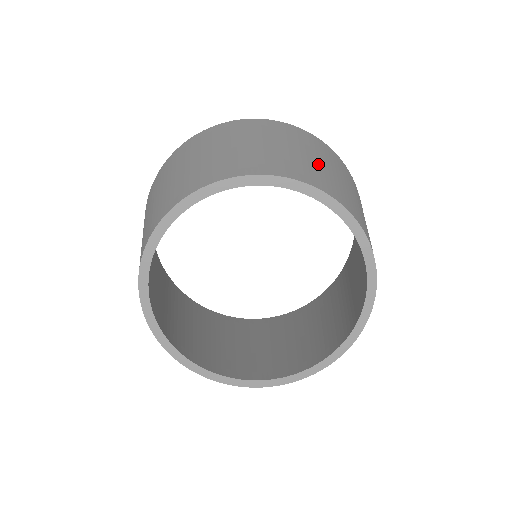
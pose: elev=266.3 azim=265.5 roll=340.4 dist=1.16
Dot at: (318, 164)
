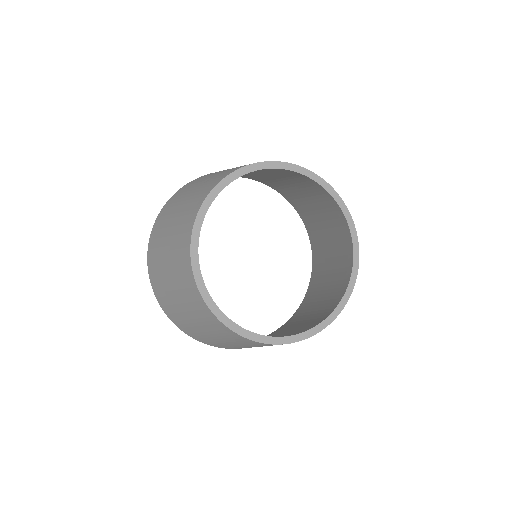
Dot at: occluded
